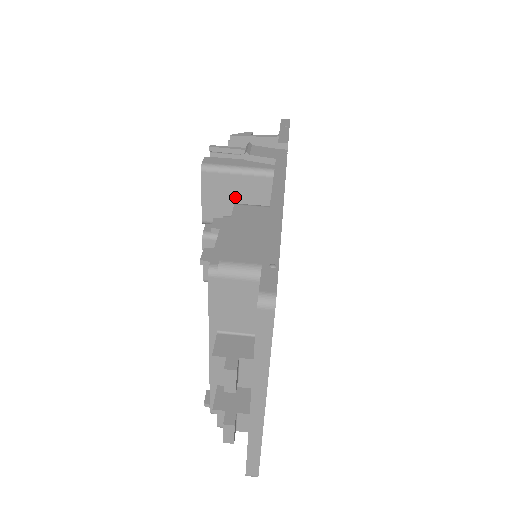
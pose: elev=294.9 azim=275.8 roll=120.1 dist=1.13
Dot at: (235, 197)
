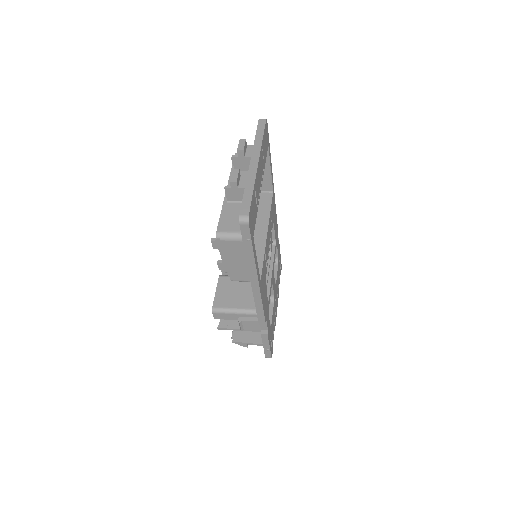
Dot at: occluded
